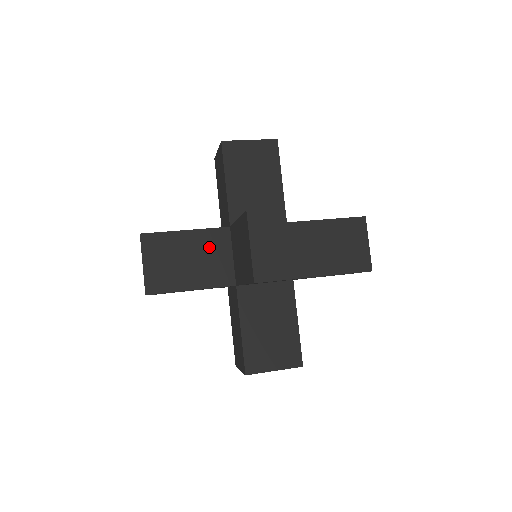
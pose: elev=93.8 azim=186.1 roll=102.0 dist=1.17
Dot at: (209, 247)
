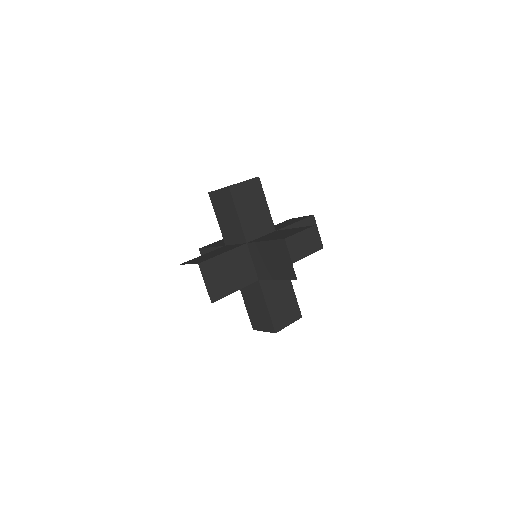
Dot at: (263, 220)
